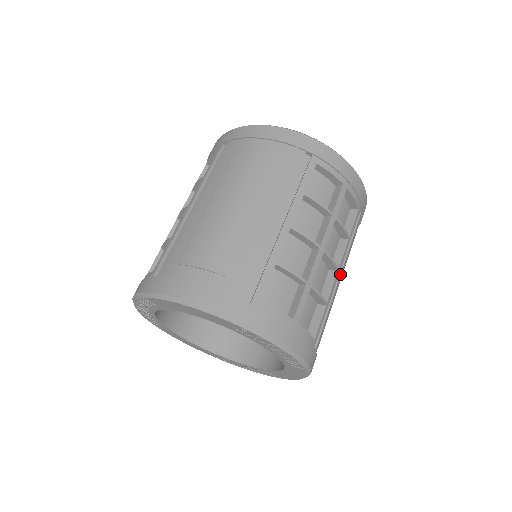
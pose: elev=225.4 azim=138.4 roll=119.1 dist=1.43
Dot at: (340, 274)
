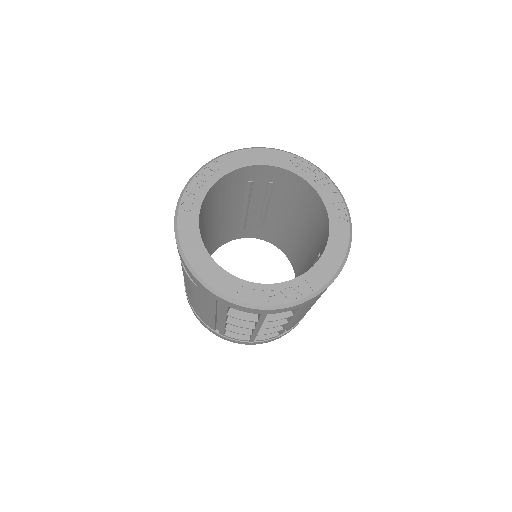
Dot at: (297, 317)
